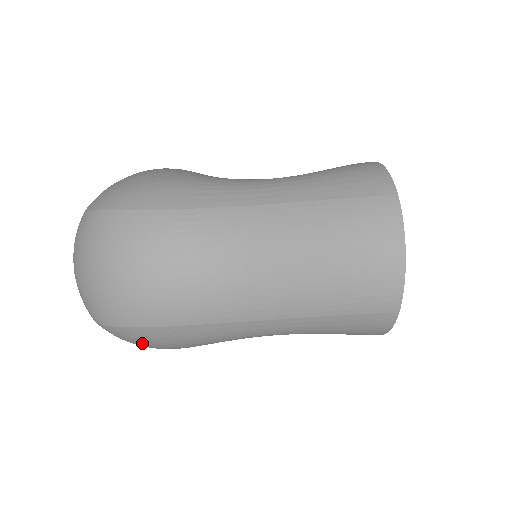
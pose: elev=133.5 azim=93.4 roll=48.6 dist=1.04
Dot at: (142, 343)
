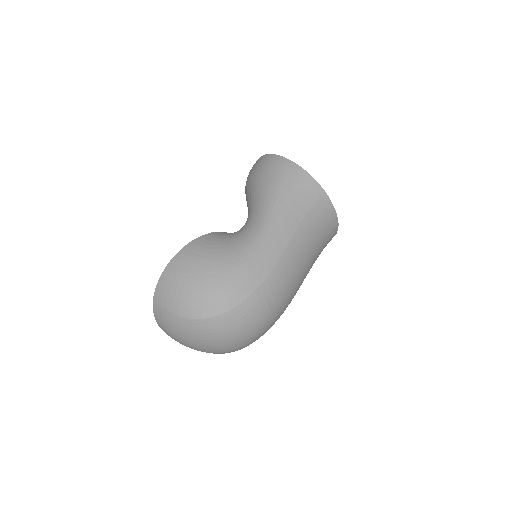
Dot at: occluded
